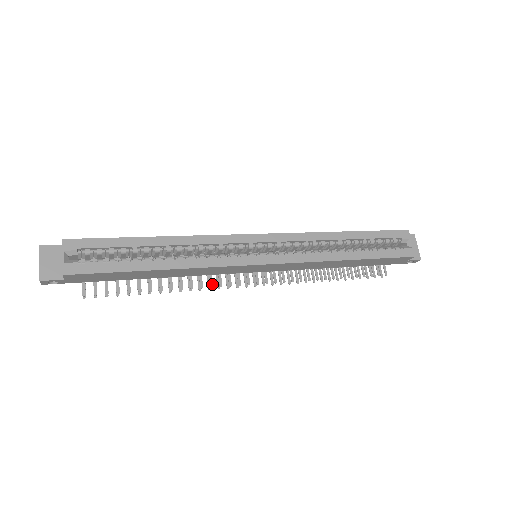
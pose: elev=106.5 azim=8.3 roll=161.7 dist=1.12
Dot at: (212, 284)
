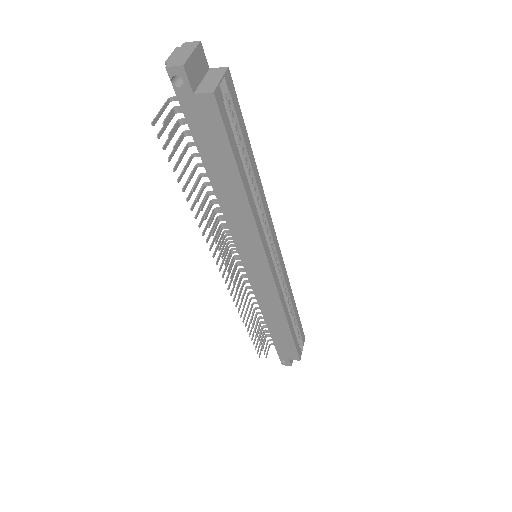
Dot at: (217, 241)
